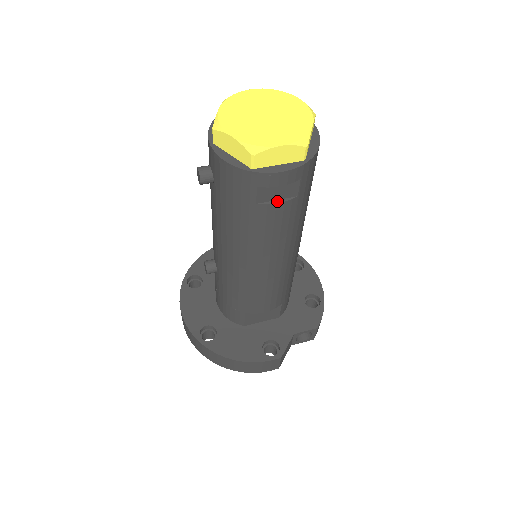
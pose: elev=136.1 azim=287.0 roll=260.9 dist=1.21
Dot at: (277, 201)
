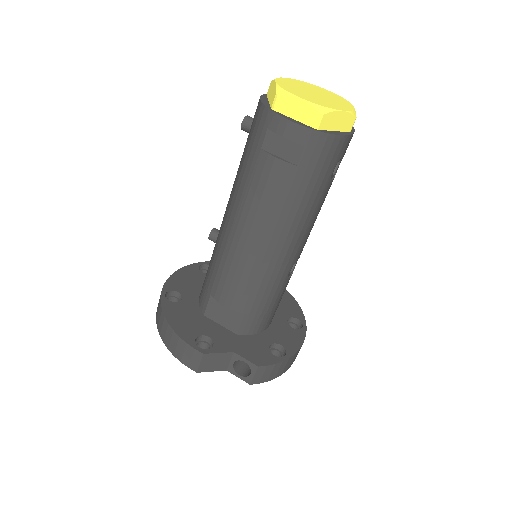
Dot at: (278, 157)
